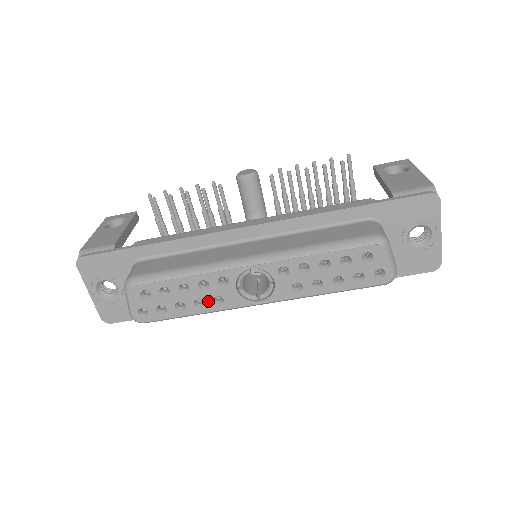
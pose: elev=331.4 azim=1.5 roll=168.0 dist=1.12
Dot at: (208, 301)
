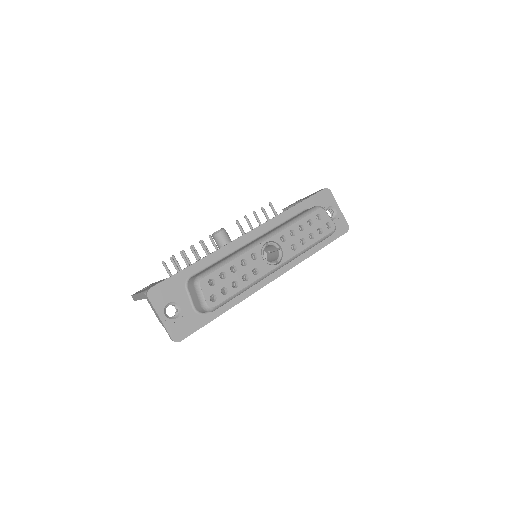
Dot at: (250, 274)
